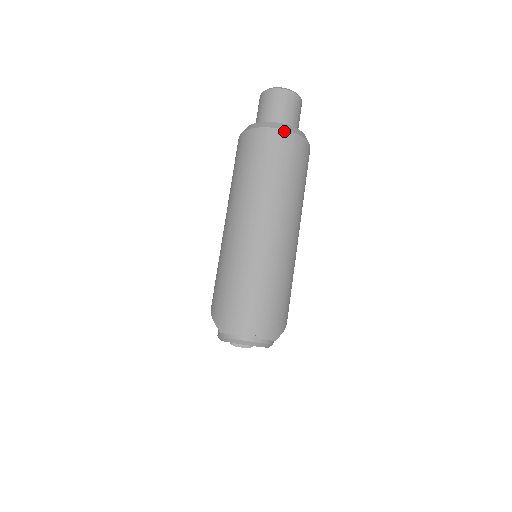
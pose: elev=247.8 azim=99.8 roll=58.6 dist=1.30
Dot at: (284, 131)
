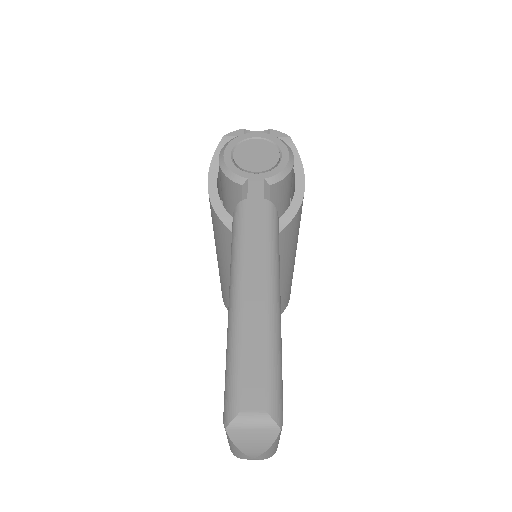
Dot at: occluded
